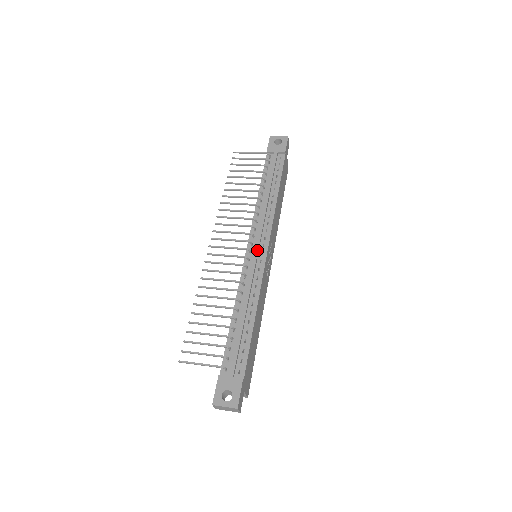
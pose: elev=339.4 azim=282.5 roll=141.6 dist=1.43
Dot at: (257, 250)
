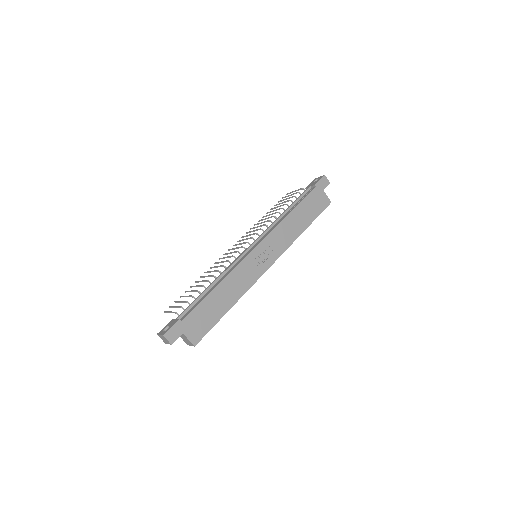
Dot at: (248, 247)
